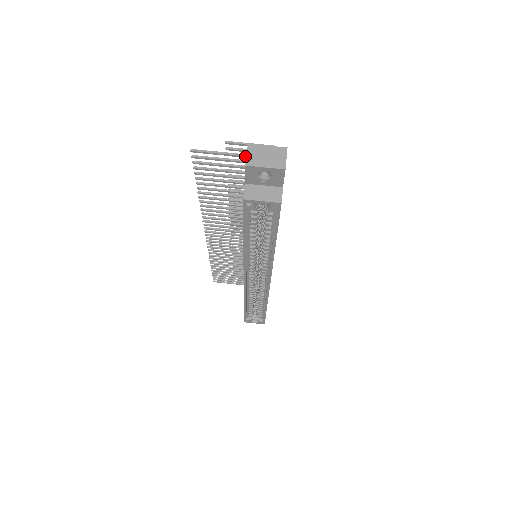
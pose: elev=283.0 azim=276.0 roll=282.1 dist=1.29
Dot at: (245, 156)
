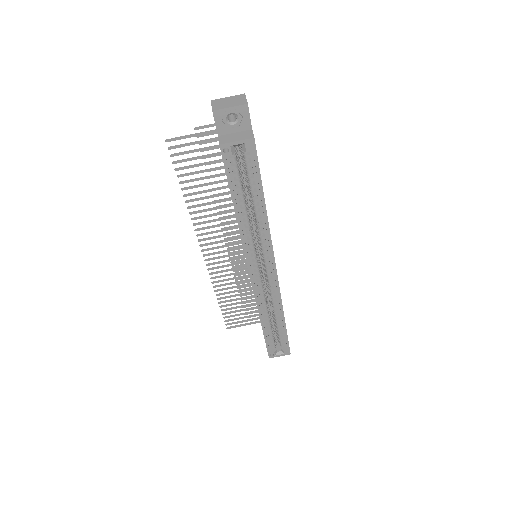
Dot at: (214, 131)
